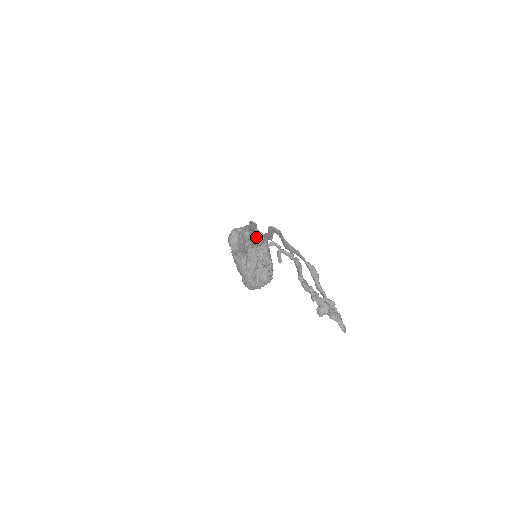
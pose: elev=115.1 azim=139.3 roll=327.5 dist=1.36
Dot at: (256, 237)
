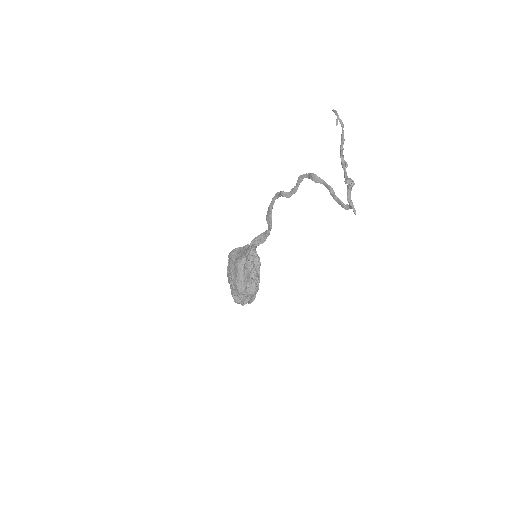
Dot at: (271, 217)
